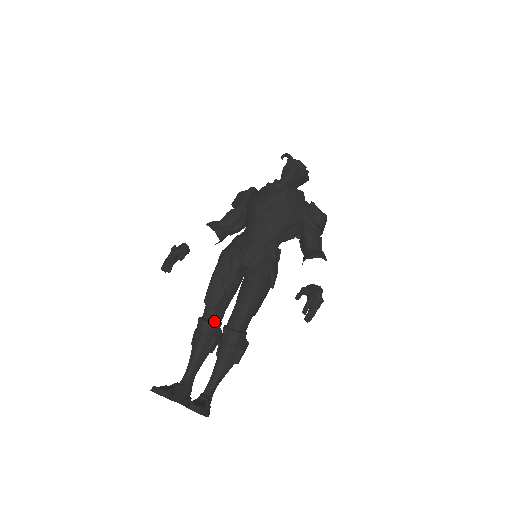
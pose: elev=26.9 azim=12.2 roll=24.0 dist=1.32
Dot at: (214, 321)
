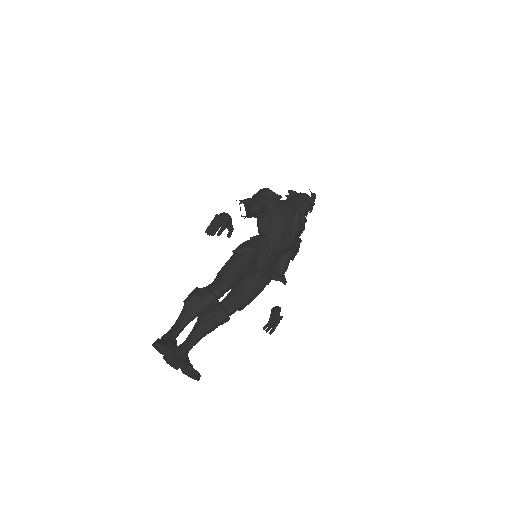
Dot at: occluded
